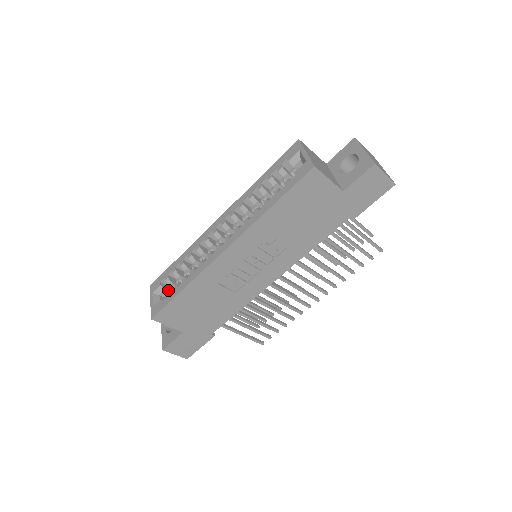
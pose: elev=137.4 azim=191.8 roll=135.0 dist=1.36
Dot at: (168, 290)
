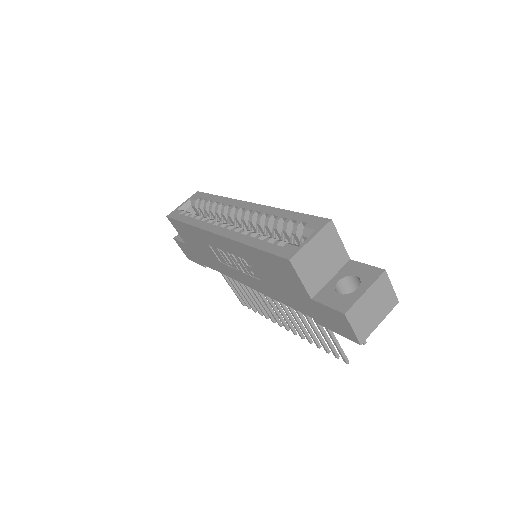
Dot at: occluded
